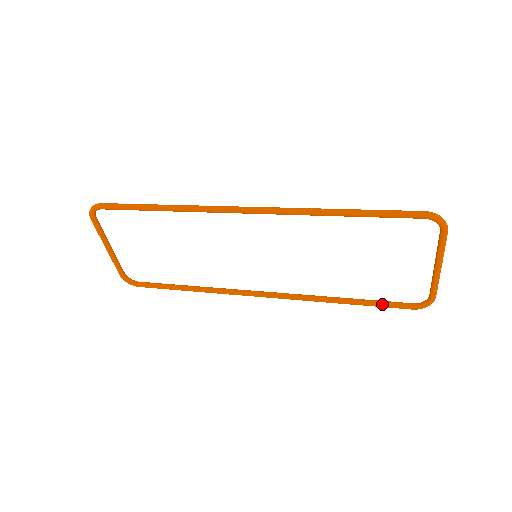
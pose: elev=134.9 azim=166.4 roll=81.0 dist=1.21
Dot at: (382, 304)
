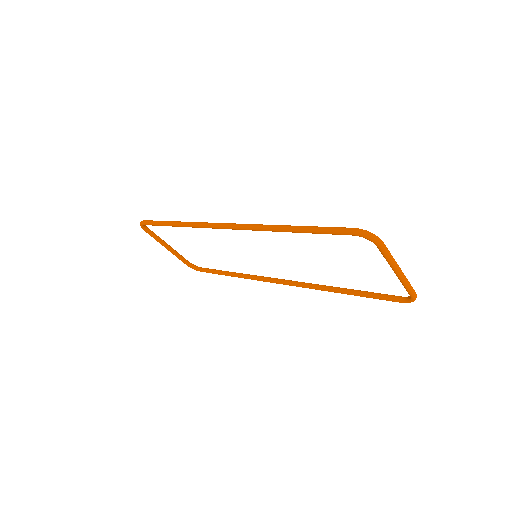
Dot at: (373, 296)
